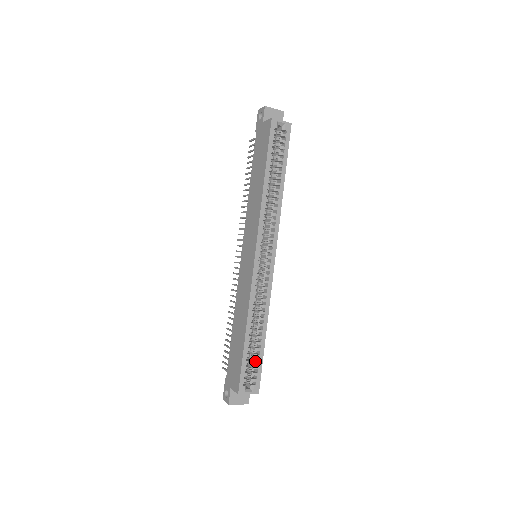
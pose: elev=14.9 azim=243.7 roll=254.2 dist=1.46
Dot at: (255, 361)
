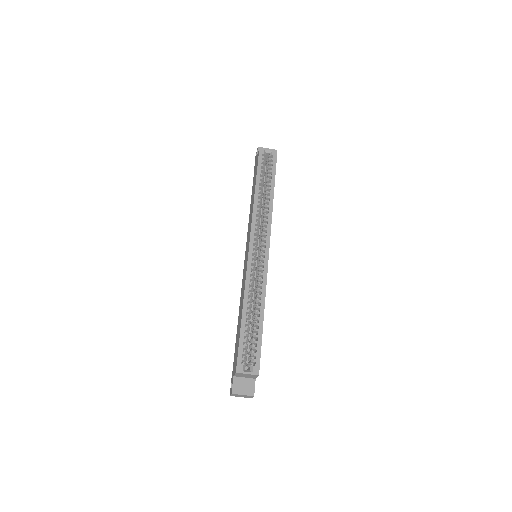
Dot at: (254, 341)
